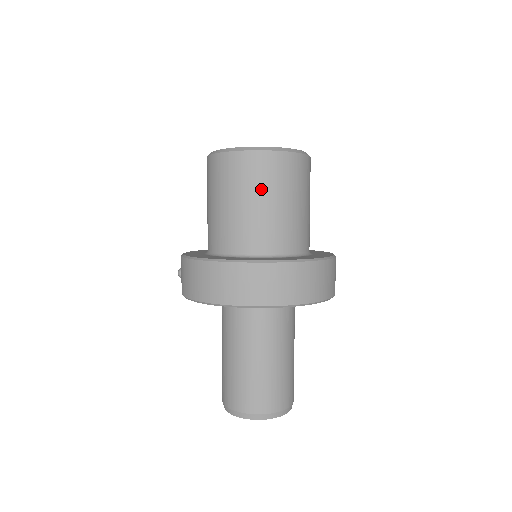
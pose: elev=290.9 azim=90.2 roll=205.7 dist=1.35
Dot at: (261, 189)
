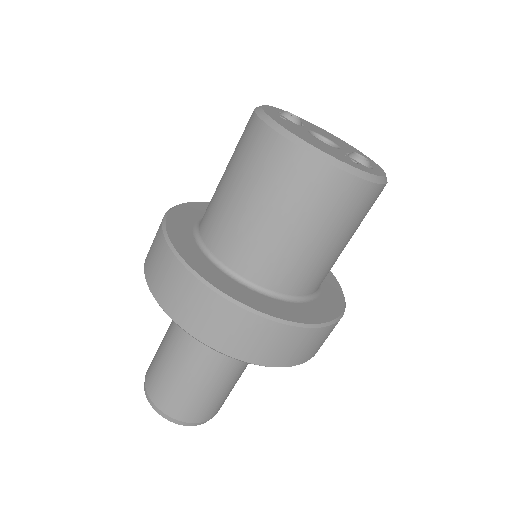
Dot at: (271, 195)
